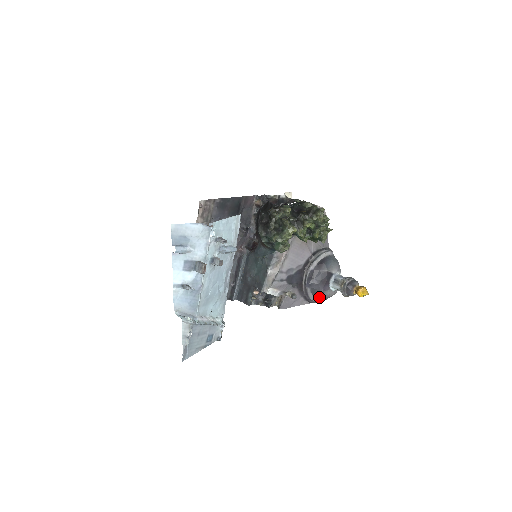
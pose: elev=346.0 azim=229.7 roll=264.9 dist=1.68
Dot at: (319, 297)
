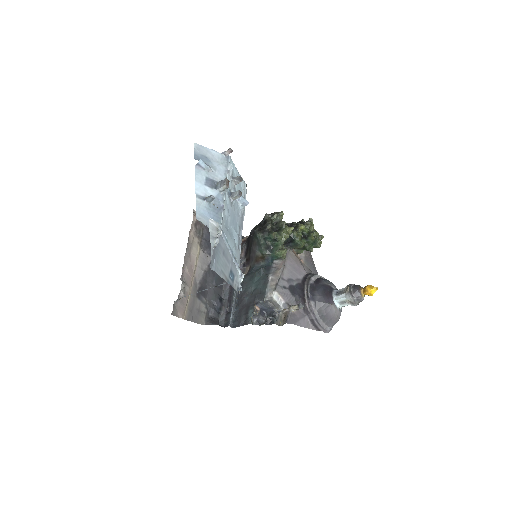
Dot at: (325, 315)
